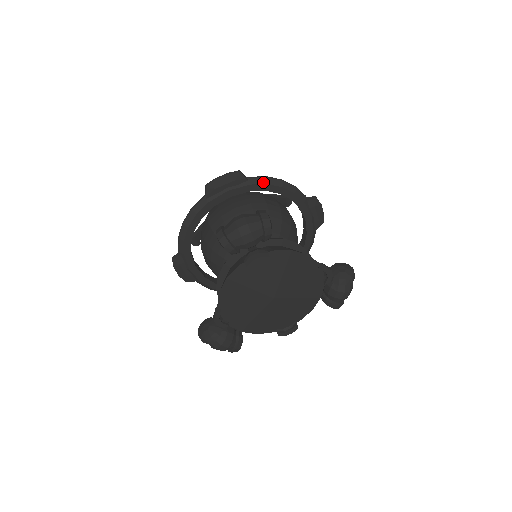
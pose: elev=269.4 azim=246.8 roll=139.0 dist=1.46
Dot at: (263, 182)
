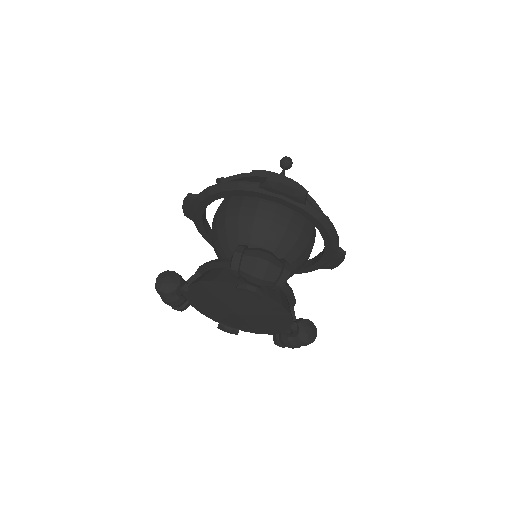
Dot at: (316, 216)
